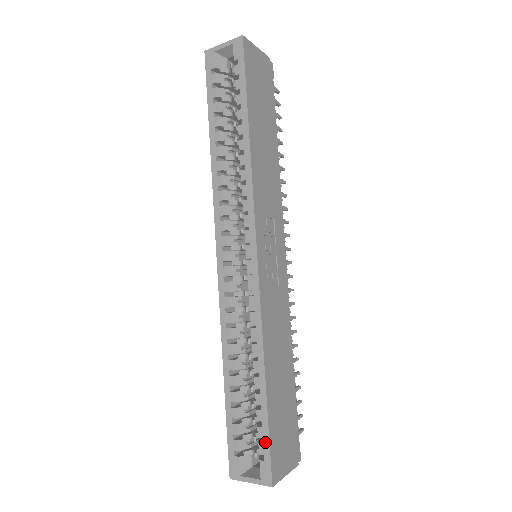
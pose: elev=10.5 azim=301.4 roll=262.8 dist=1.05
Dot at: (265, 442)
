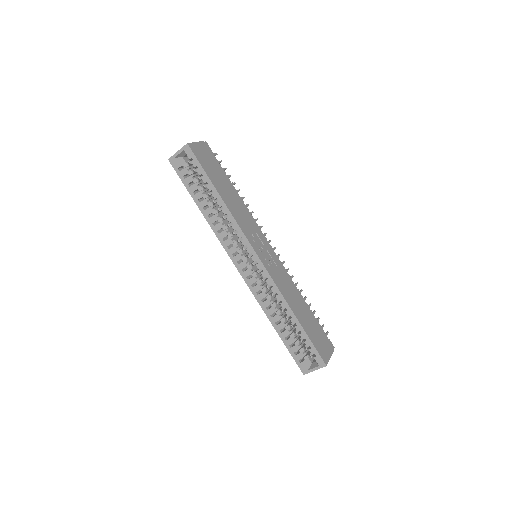
Dot at: (312, 347)
